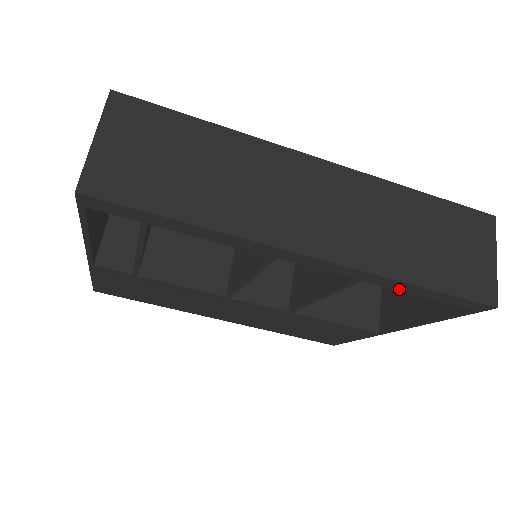
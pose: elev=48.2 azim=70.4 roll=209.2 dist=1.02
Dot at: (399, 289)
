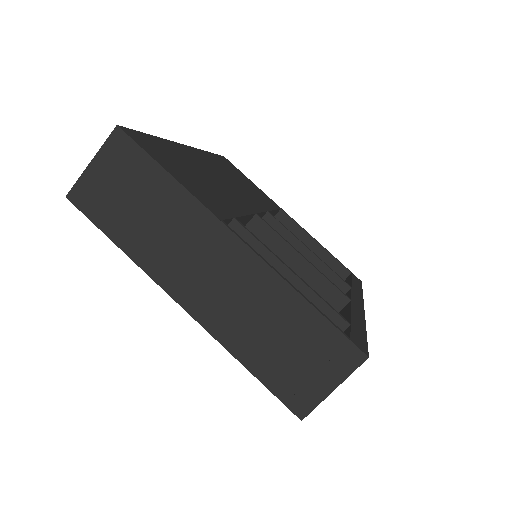
Dot at: occluded
